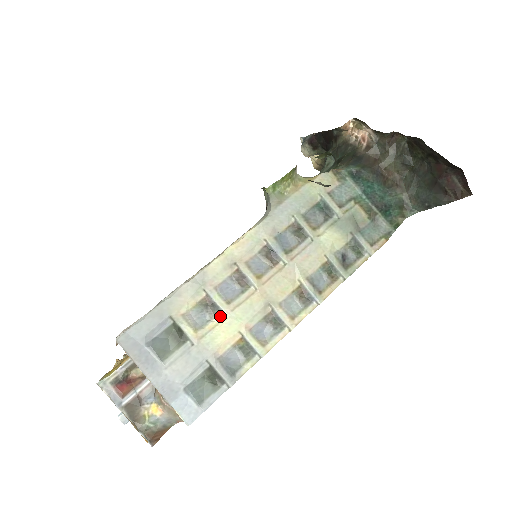
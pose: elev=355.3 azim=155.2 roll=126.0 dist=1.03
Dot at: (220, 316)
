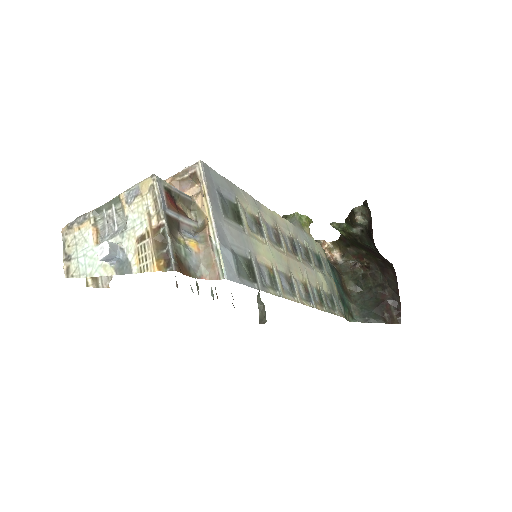
Dot at: (263, 239)
